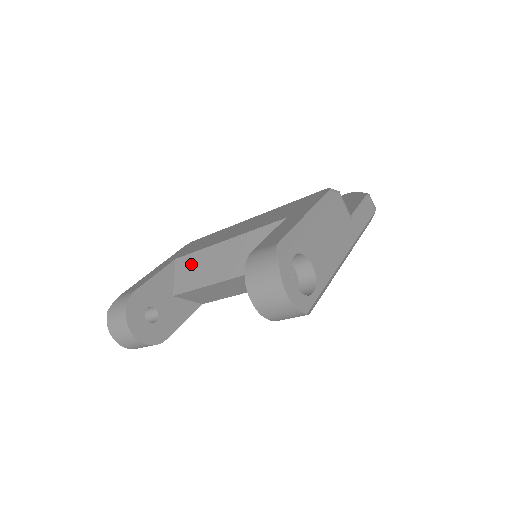
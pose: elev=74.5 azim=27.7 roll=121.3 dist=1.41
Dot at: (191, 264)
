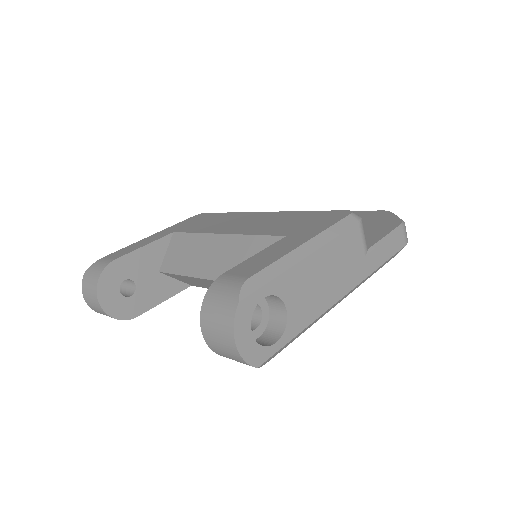
Dot at: (184, 245)
